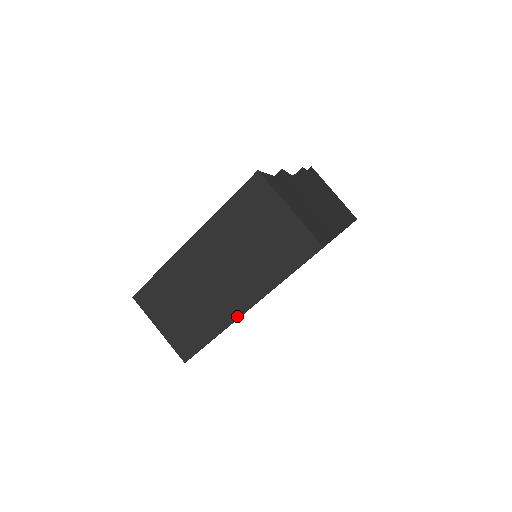
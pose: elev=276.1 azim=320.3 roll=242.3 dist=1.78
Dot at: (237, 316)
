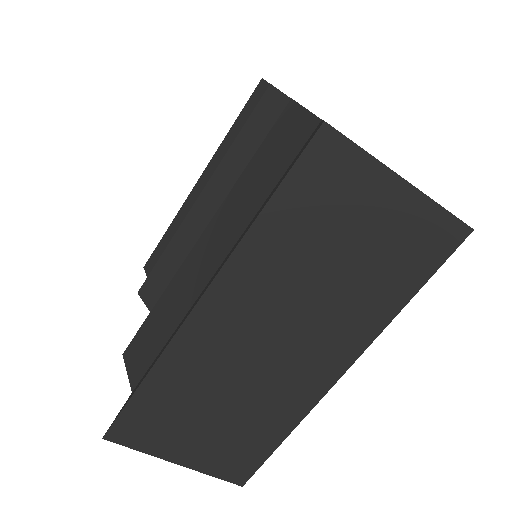
Dot at: (324, 390)
